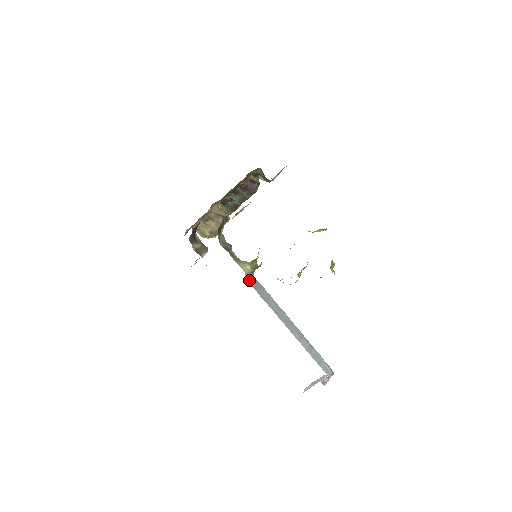
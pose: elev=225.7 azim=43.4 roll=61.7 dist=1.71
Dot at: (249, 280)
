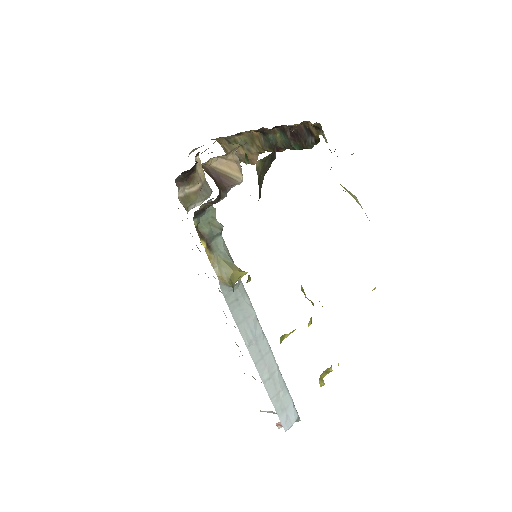
Dot at: (224, 290)
